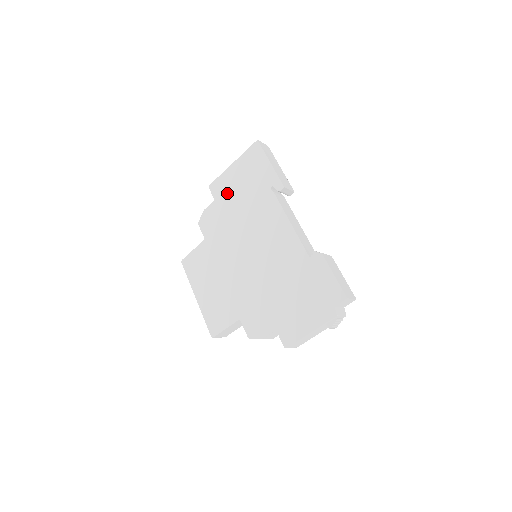
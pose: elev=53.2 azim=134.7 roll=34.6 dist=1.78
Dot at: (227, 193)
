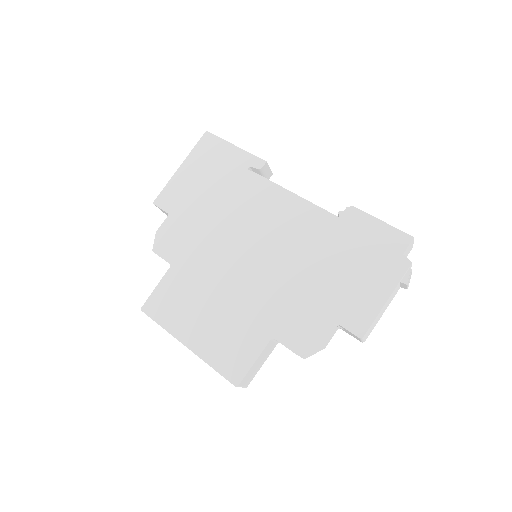
Dot at: (185, 199)
